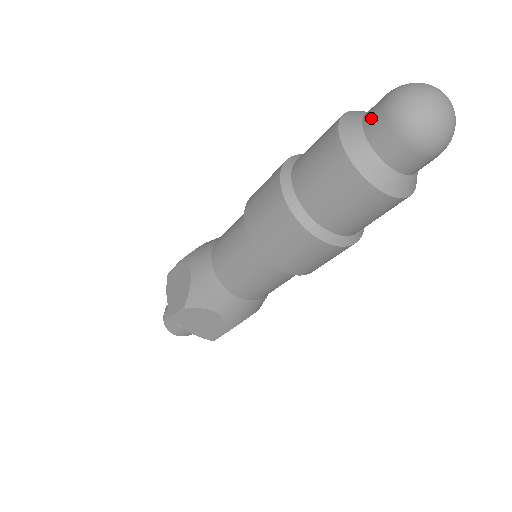
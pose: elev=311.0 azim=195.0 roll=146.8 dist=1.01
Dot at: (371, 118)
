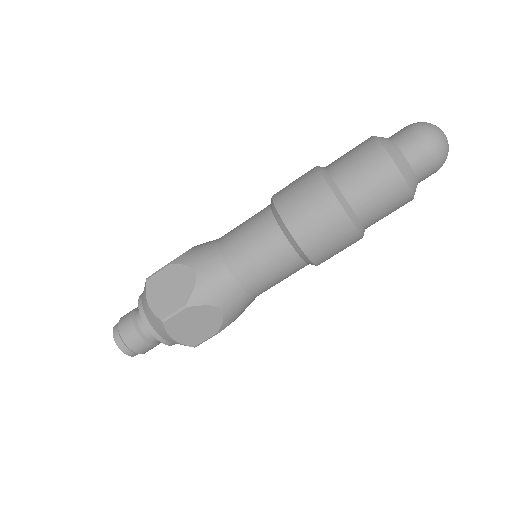
Dot at: (403, 139)
